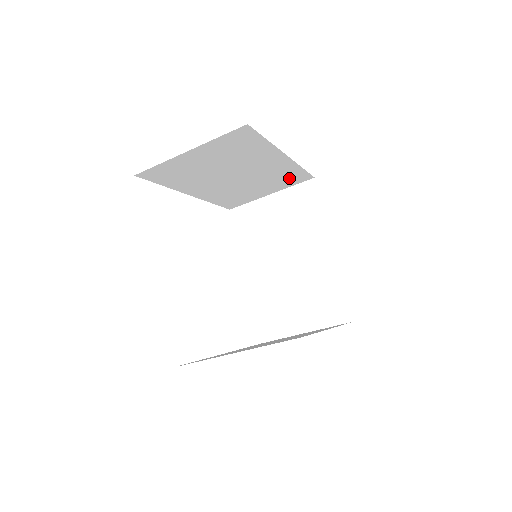
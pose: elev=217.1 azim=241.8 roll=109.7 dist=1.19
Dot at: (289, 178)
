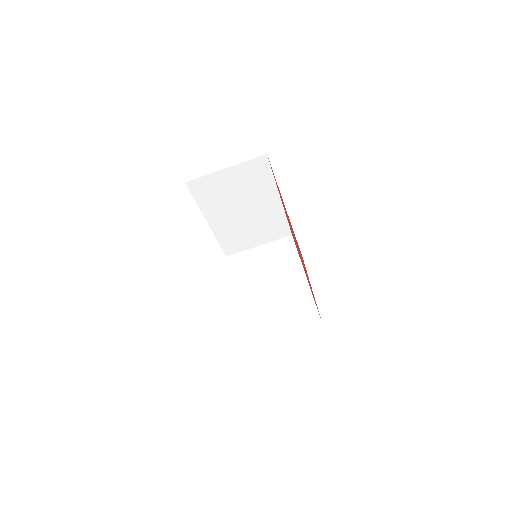
Dot at: (276, 228)
